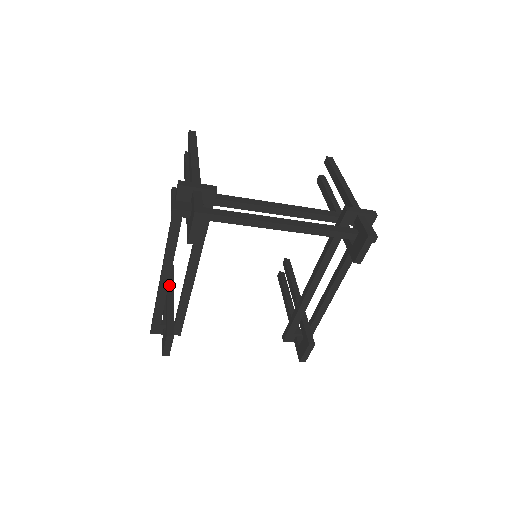
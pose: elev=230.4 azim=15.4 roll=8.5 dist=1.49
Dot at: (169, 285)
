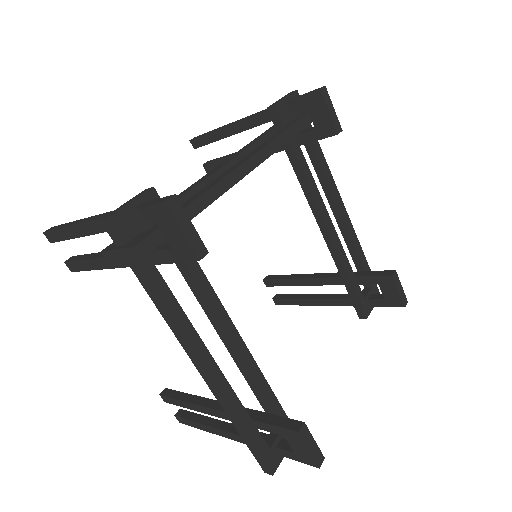
Dot at: (218, 408)
